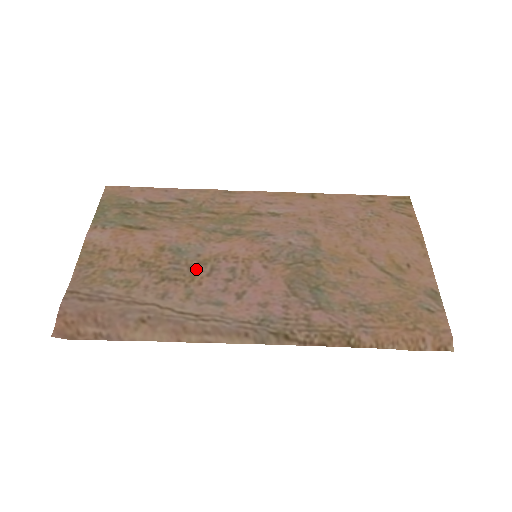
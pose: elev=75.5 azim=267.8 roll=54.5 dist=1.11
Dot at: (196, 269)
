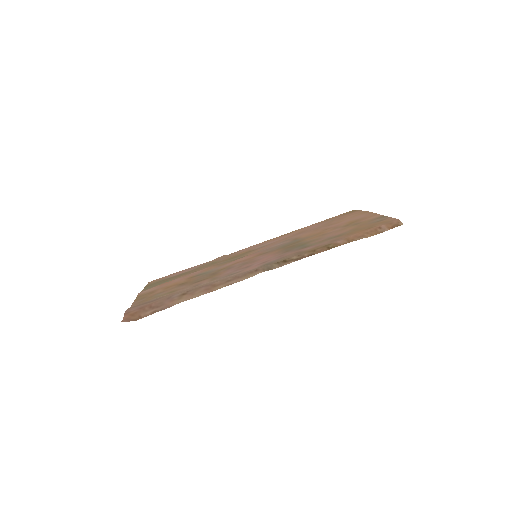
Dot at: (216, 273)
